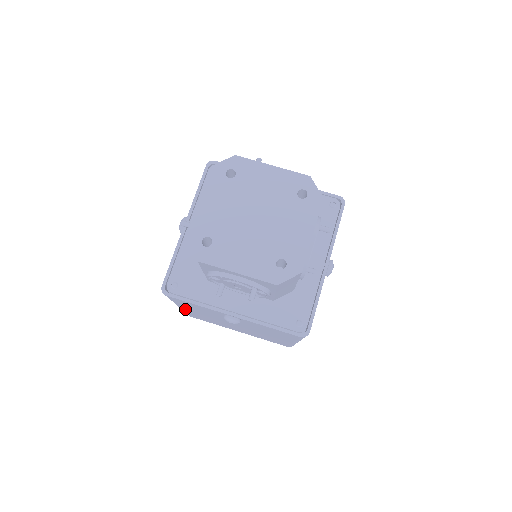
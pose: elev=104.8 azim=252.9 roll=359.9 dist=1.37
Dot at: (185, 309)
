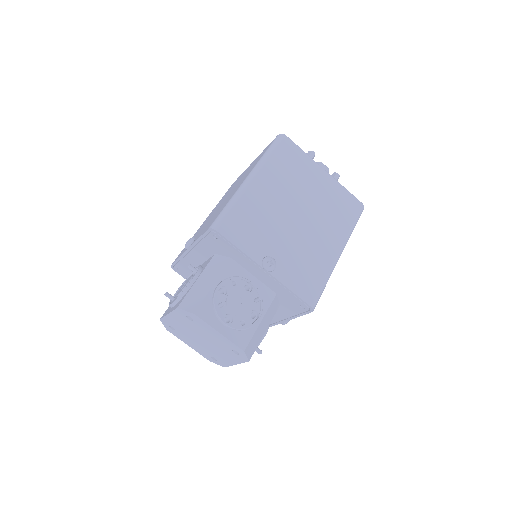
Dot at: occluded
